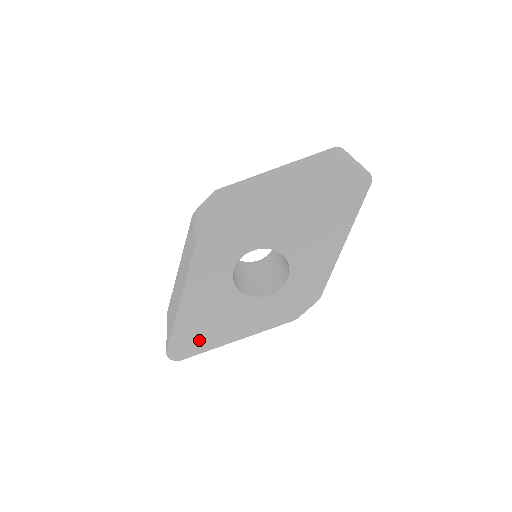
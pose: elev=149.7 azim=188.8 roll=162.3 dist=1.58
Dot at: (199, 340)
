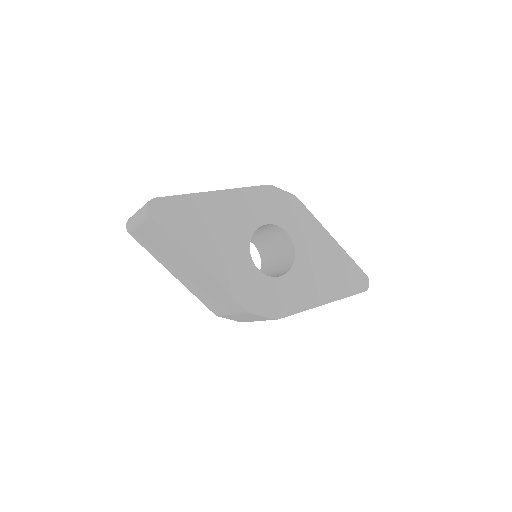
Dot at: (184, 226)
